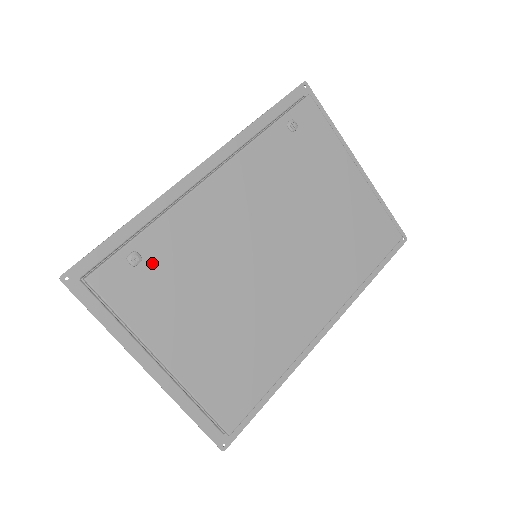
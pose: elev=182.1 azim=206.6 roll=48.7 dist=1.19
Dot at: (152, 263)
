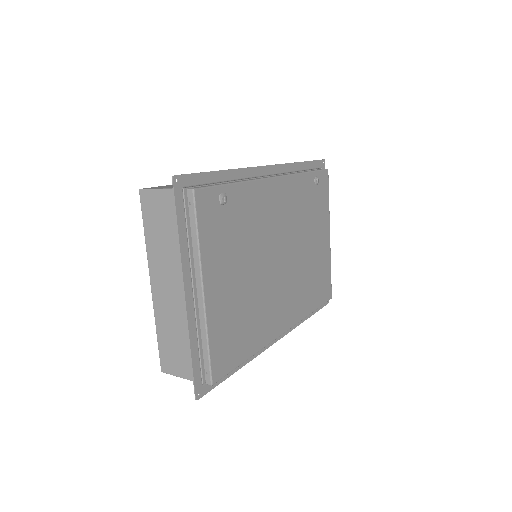
Dot at: (229, 210)
